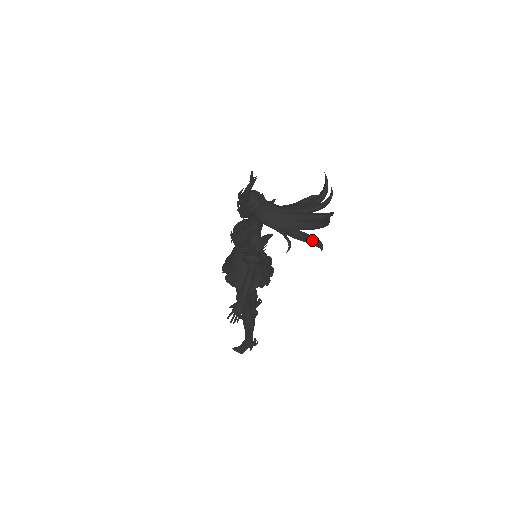
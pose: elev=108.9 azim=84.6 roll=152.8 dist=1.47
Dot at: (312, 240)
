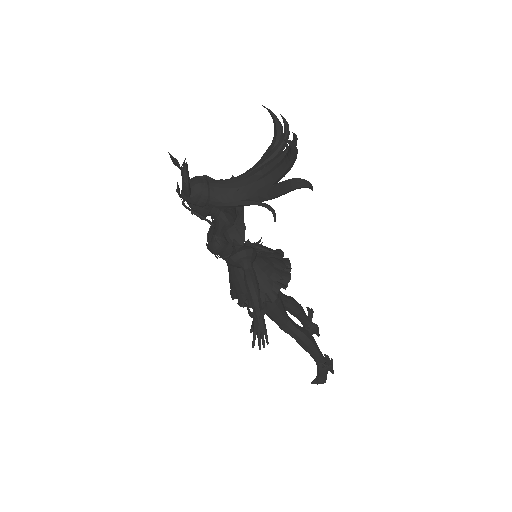
Dot at: (290, 184)
